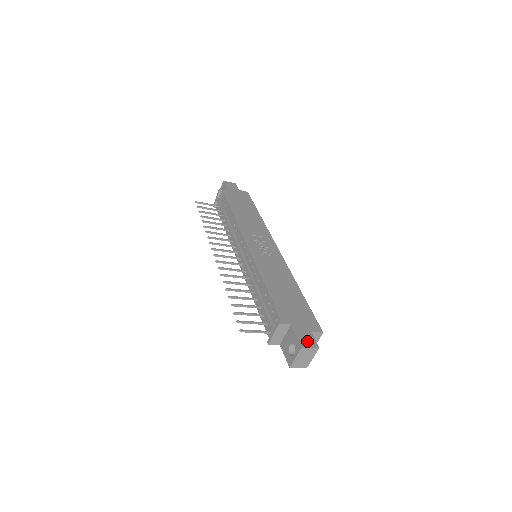
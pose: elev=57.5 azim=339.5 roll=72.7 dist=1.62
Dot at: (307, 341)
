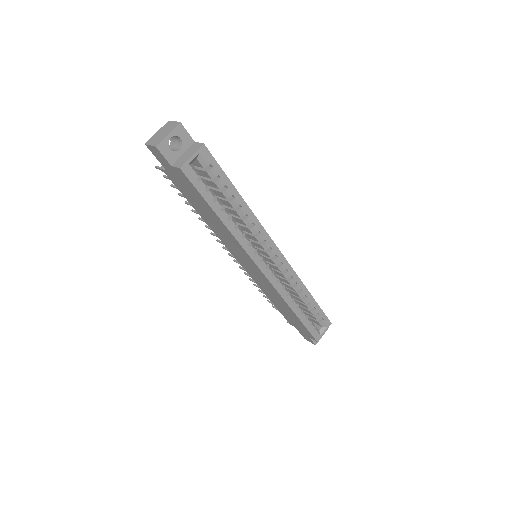
Dot at: occluded
